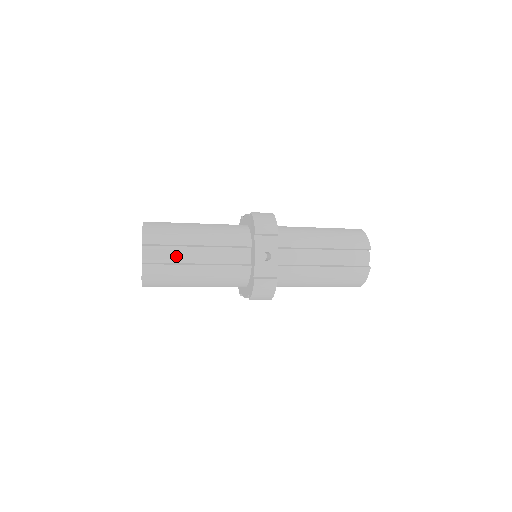
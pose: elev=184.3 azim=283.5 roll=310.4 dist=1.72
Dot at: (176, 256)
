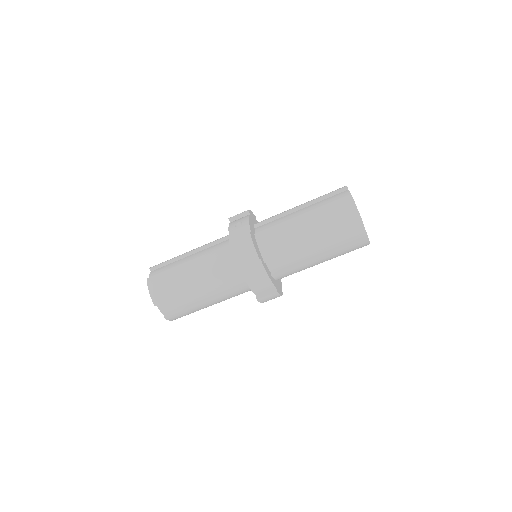
Dot at: (174, 266)
